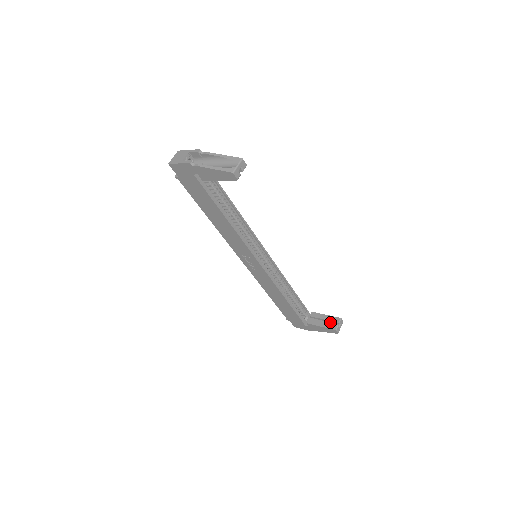
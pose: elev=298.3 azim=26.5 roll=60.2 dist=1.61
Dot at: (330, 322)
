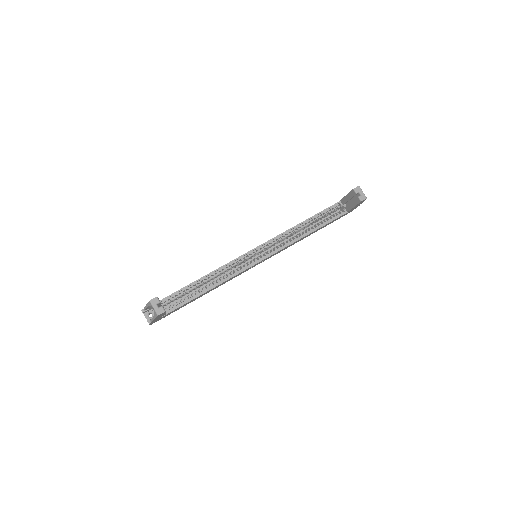
Dot at: (354, 197)
